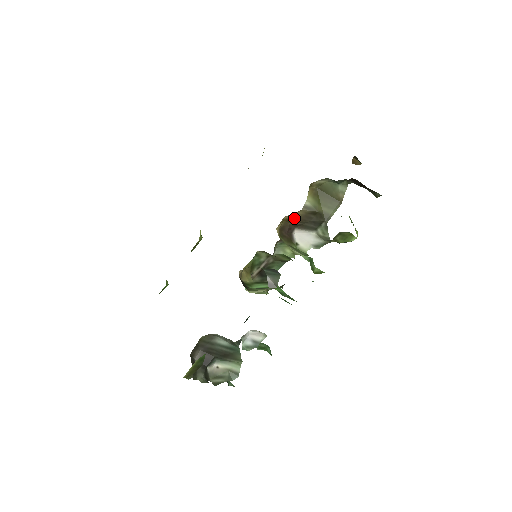
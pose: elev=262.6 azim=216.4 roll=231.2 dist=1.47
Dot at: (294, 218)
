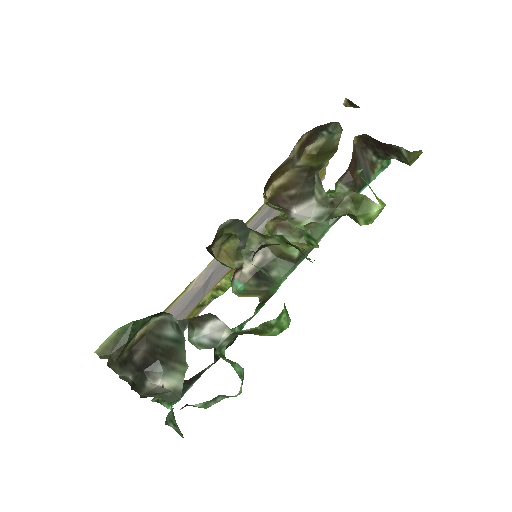
Dot at: (286, 184)
